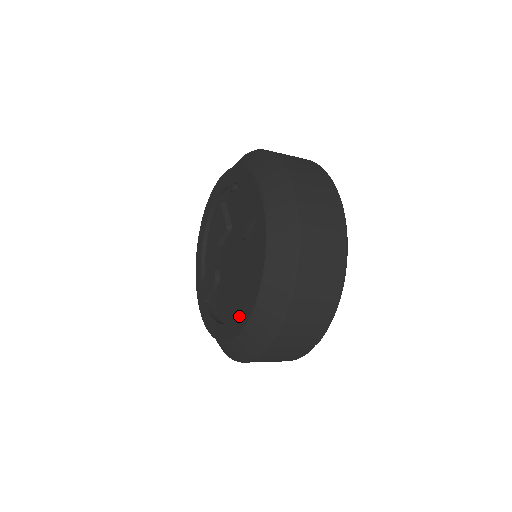
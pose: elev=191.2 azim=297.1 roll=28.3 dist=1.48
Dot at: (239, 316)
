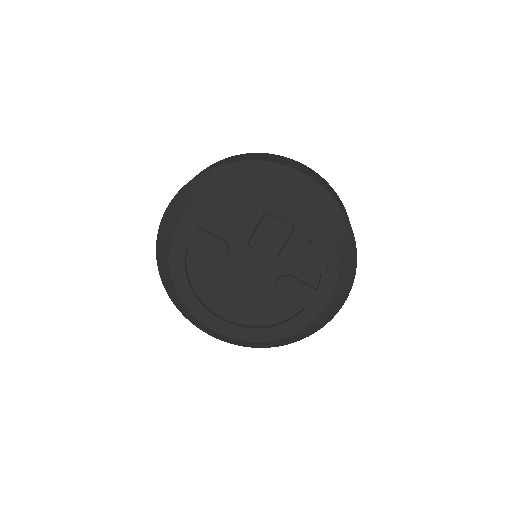
Dot at: (222, 324)
